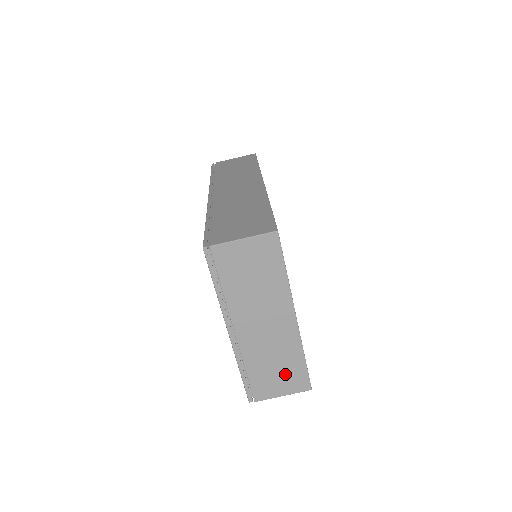
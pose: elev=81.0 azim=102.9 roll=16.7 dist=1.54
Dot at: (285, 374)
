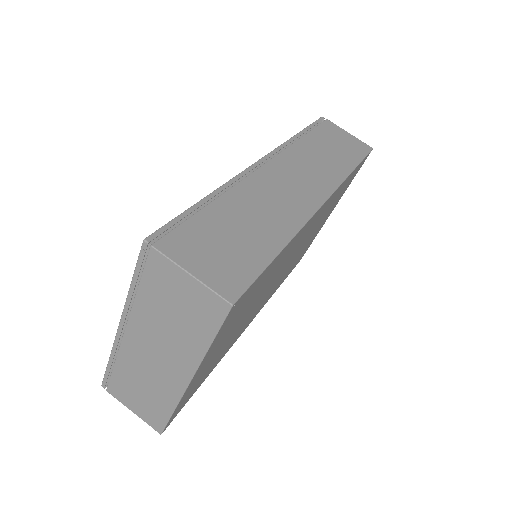
Dot at: (146, 403)
